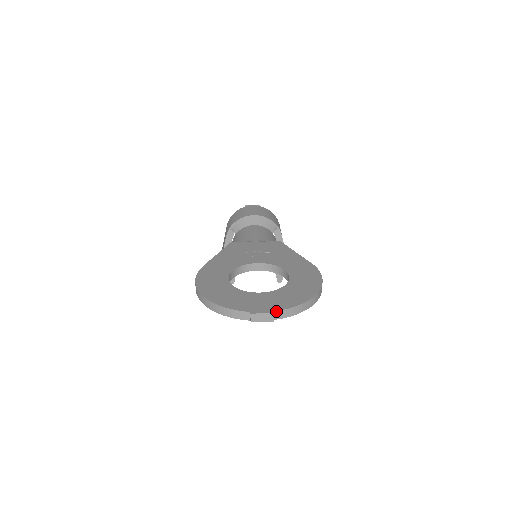
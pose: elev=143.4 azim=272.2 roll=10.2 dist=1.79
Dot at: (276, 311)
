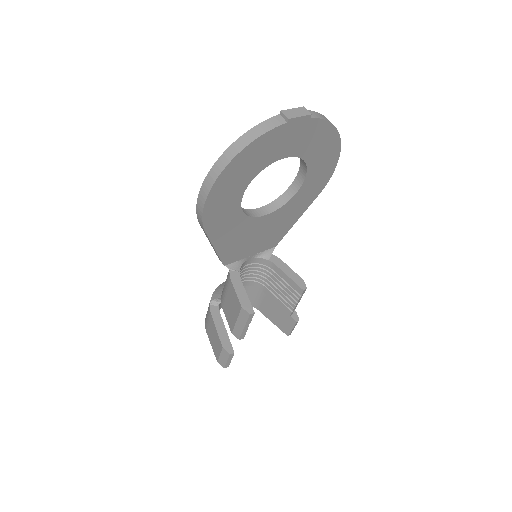
Dot at: occluded
